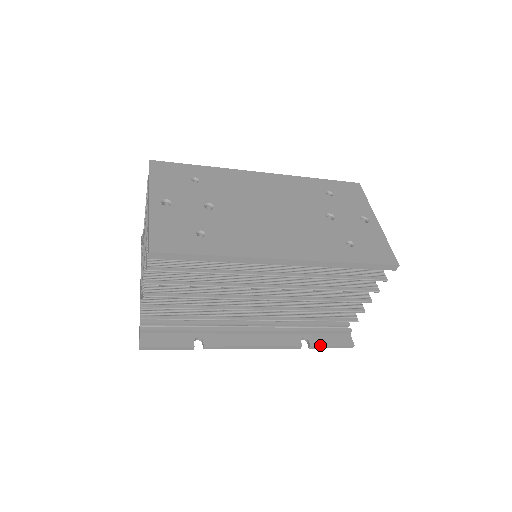
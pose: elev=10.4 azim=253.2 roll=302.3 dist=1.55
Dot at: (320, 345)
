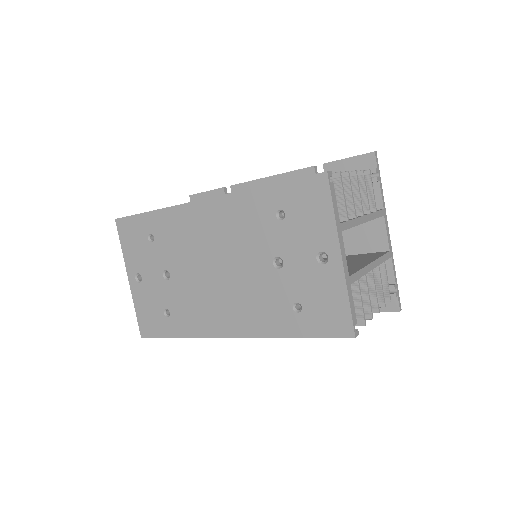
Dot at: occluded
